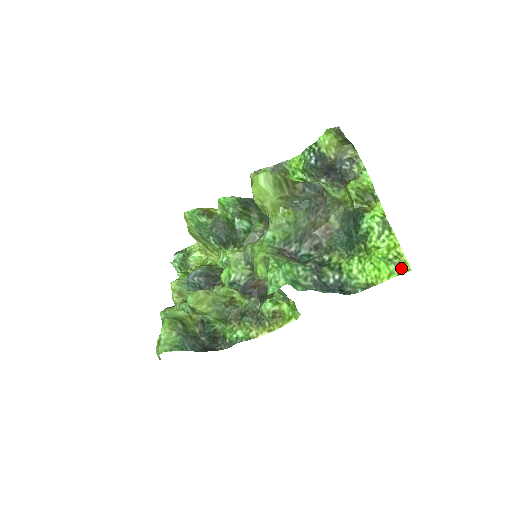
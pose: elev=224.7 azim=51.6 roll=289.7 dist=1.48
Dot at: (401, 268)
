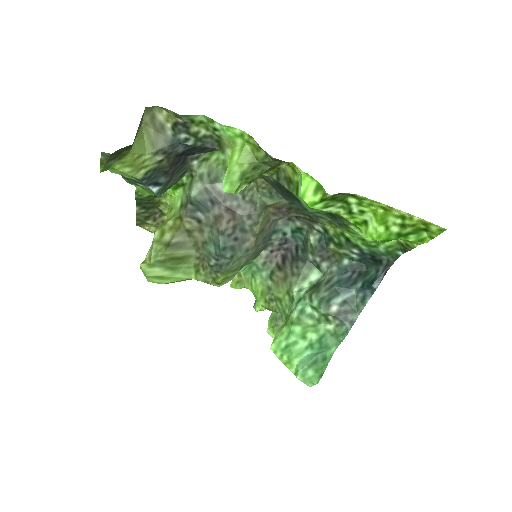
Dot at: (427, 231)
